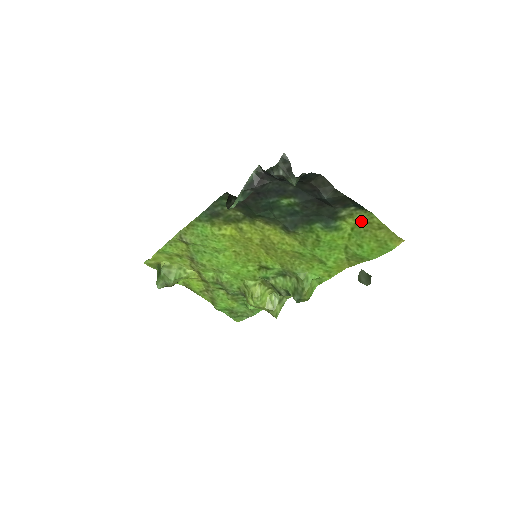
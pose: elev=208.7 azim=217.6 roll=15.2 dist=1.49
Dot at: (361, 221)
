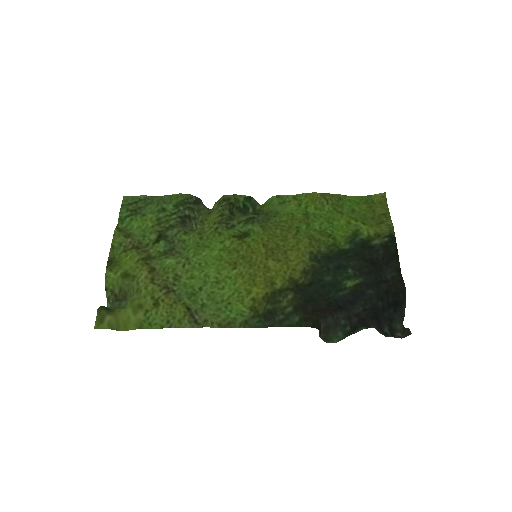
Dot at: (379, 227)
